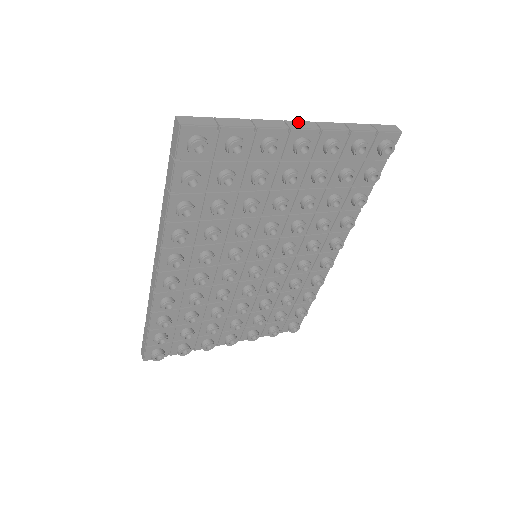
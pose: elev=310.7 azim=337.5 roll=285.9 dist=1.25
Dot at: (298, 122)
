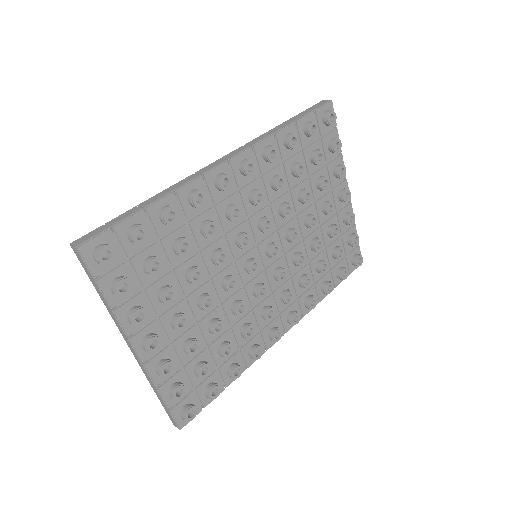
Dot at: occluded
